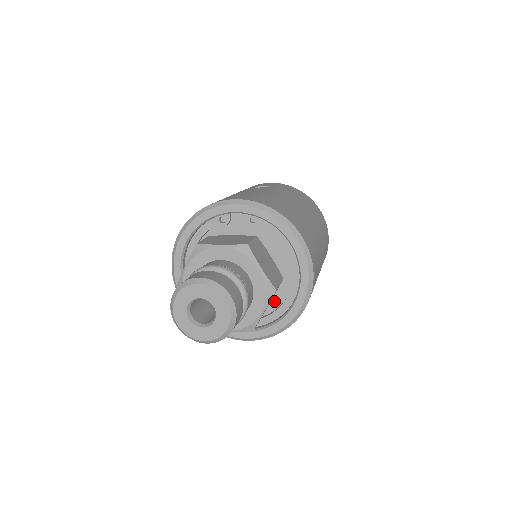
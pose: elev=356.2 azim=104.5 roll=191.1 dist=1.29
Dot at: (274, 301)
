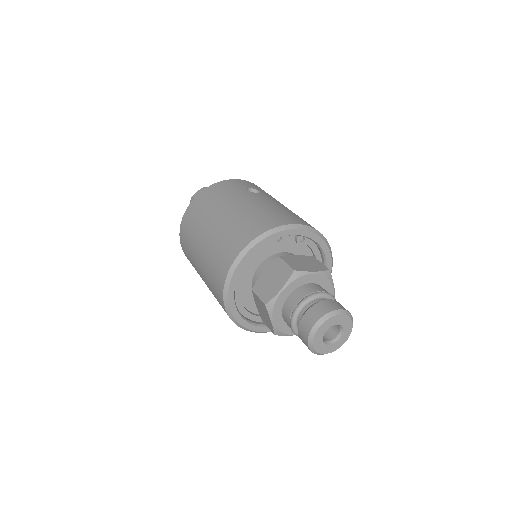
Dot at: occluded
